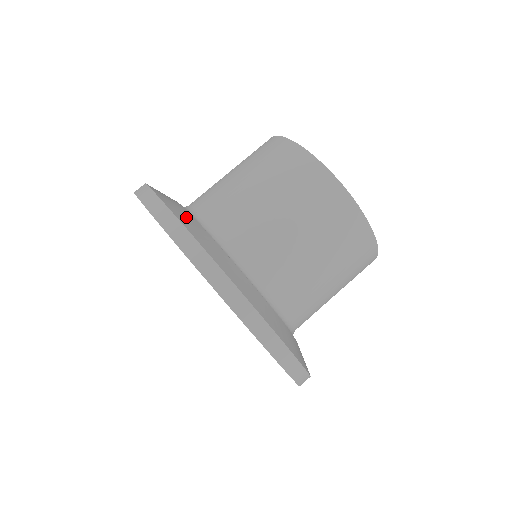
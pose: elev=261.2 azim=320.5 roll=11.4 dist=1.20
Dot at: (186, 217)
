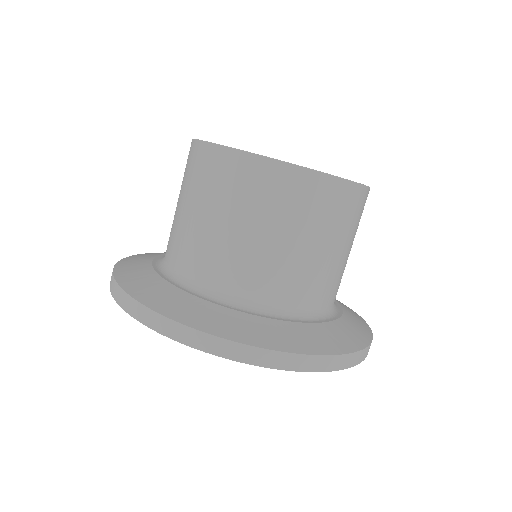
Dot at: (168, 298)
